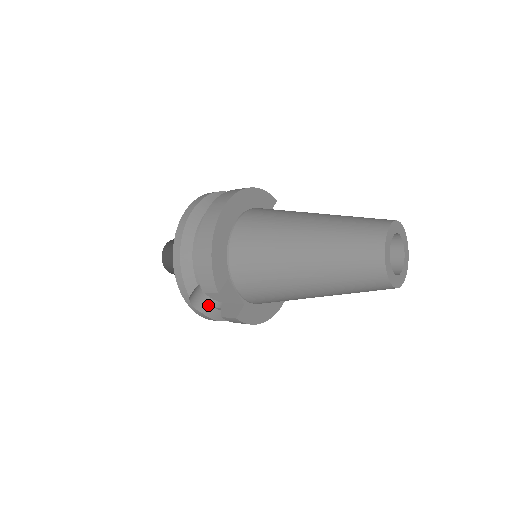
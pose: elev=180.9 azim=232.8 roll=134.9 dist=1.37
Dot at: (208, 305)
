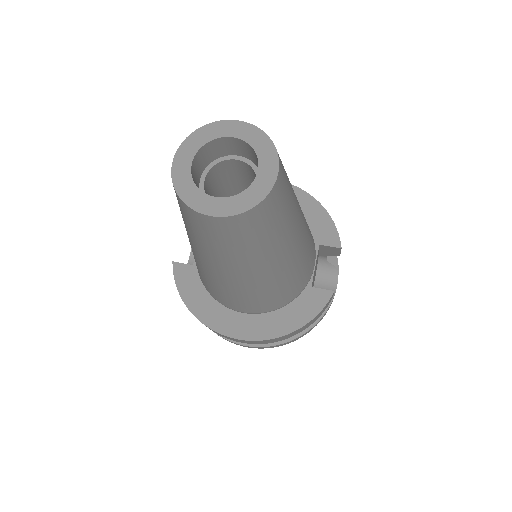
Dot at: occluded
